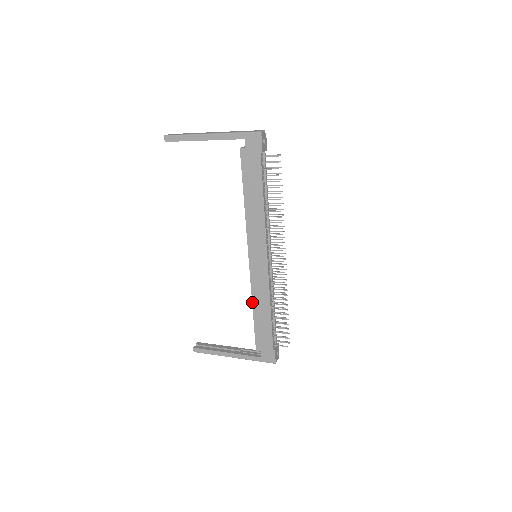
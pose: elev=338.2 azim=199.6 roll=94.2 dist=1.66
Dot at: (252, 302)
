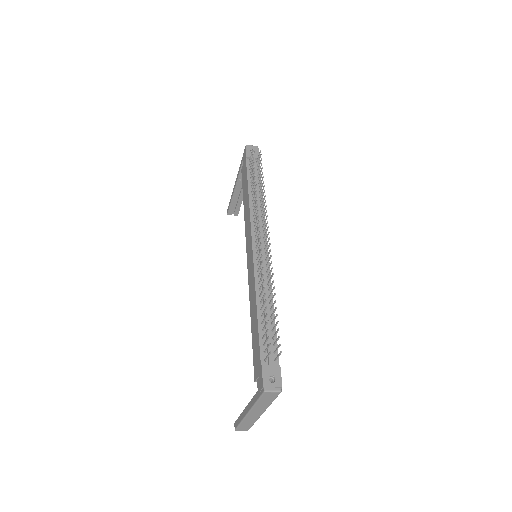
Dot at: (250, 310)
